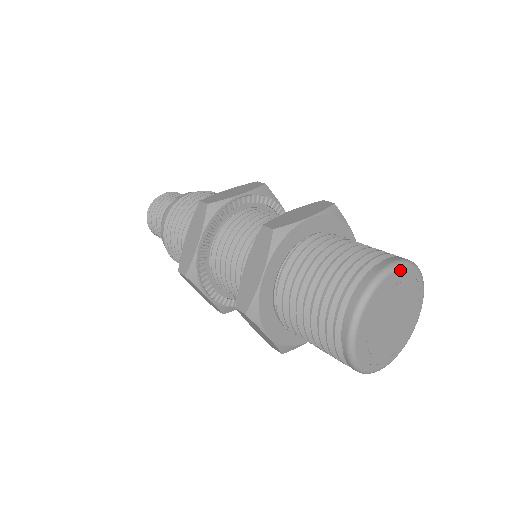
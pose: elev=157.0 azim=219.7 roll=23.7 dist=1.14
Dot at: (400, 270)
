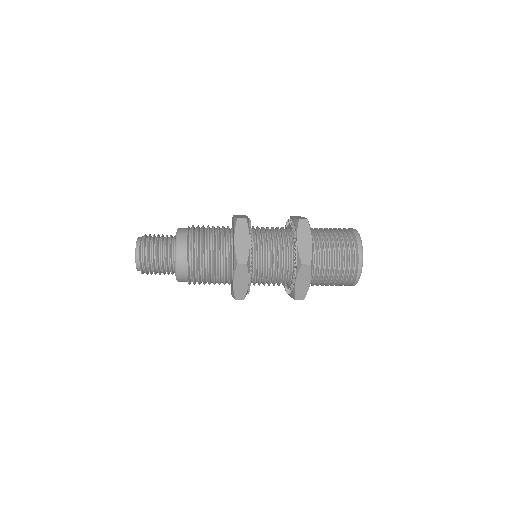
Dot at: occluded
